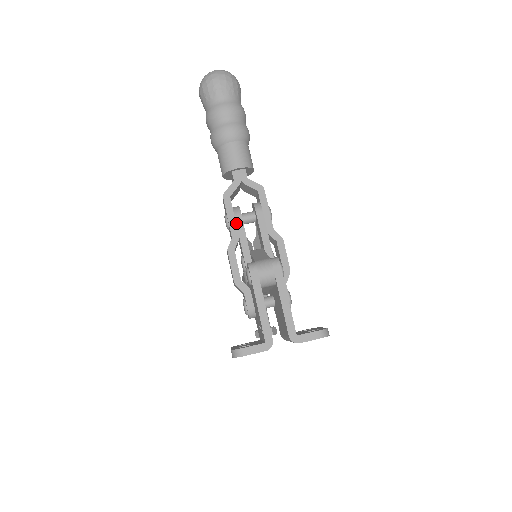
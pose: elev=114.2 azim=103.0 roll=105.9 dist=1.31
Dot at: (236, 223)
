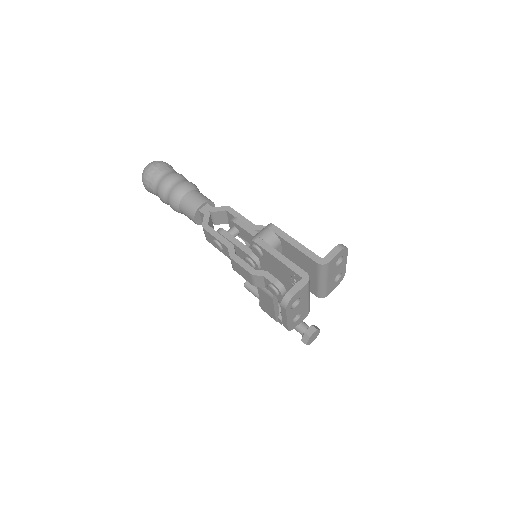
Dot at: (224, 237)
